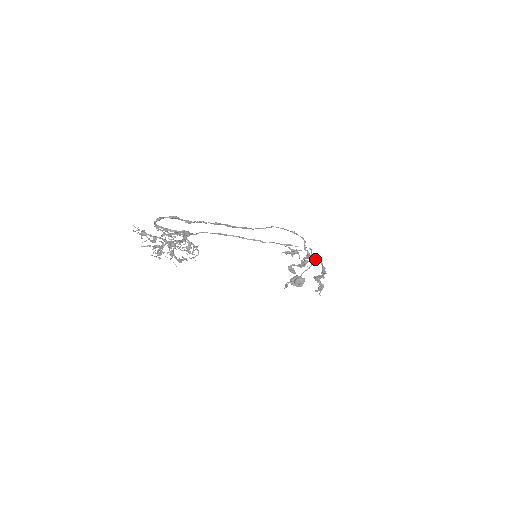
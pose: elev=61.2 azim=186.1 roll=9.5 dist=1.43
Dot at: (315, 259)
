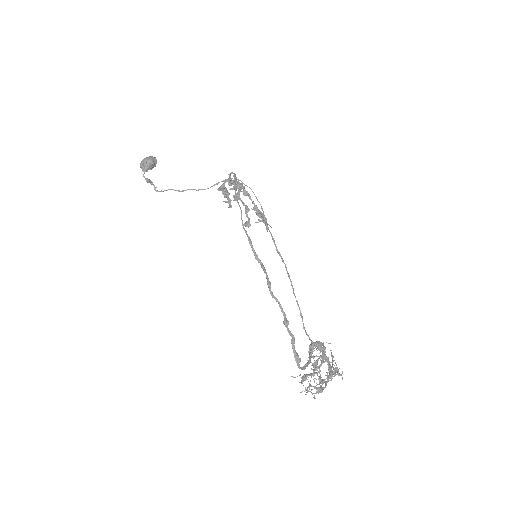
Dot at: (241, 186)
